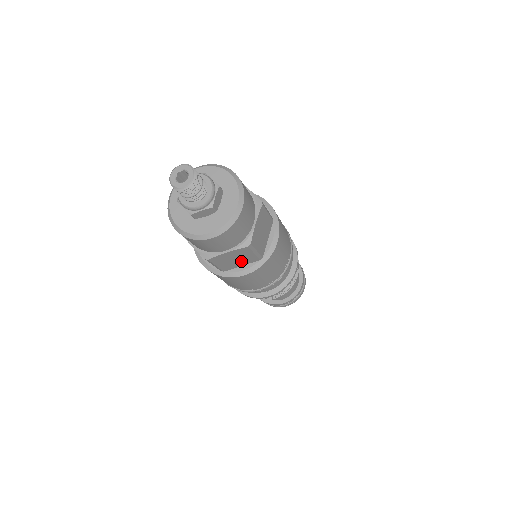
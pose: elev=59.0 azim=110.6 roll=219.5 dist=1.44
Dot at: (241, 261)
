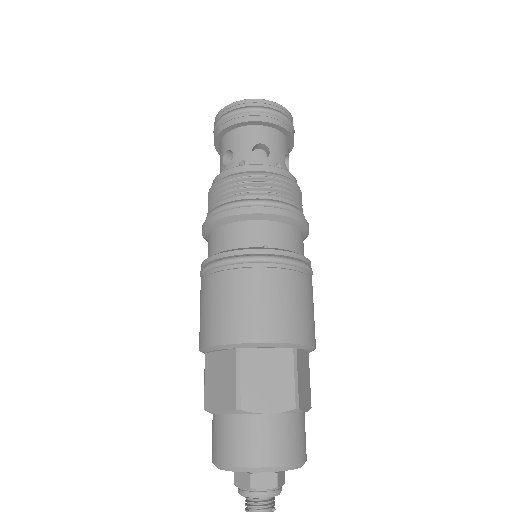
Dot at: occluded
